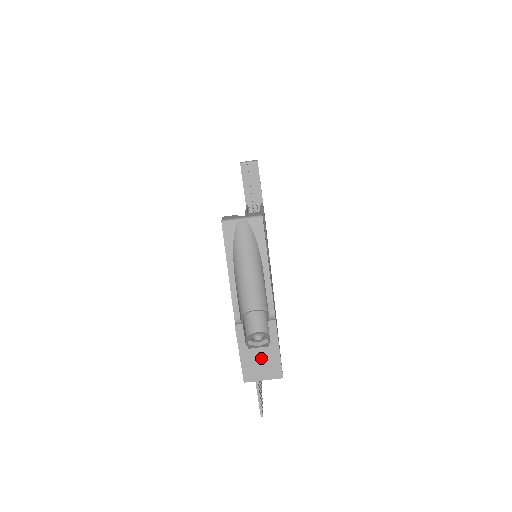
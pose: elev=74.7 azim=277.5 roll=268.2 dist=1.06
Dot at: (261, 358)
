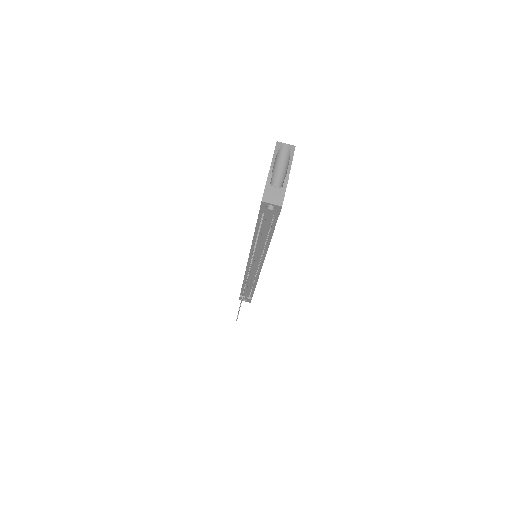
Dot at: (275, 193)
